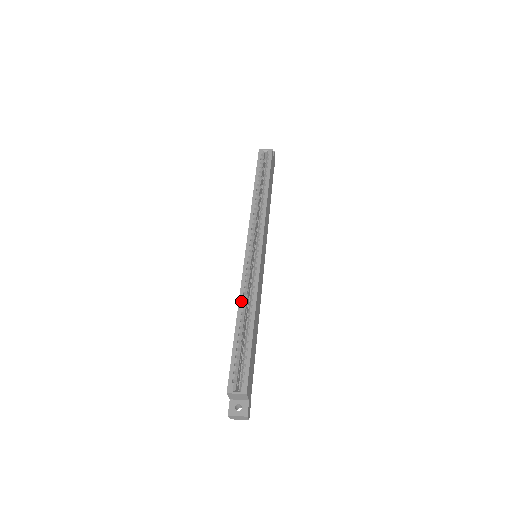
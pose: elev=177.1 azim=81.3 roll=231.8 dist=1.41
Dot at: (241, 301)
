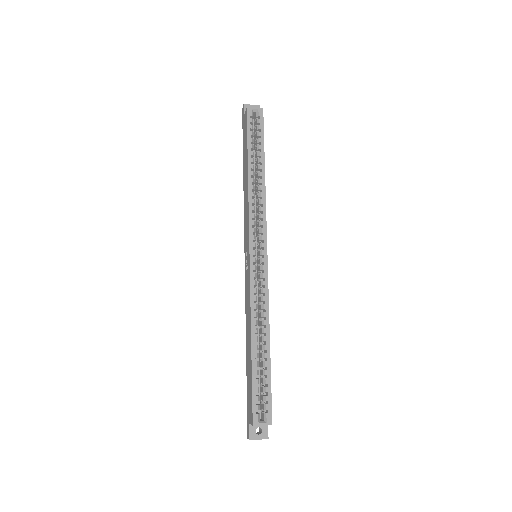
Dot at: (253, 320)
